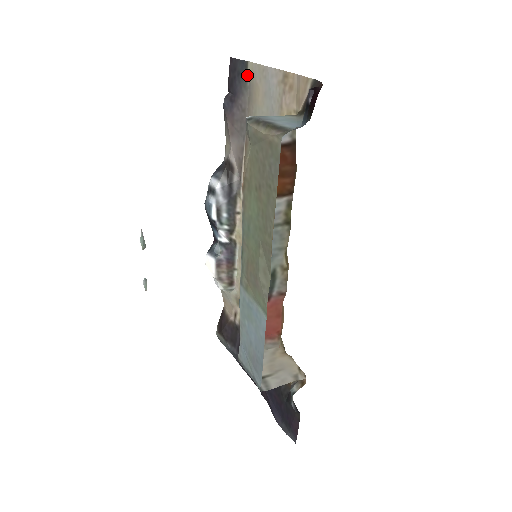
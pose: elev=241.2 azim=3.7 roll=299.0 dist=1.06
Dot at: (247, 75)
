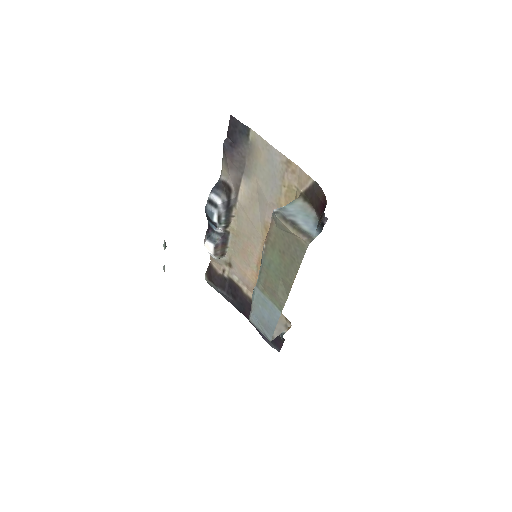
Dot at: (249, 137)
